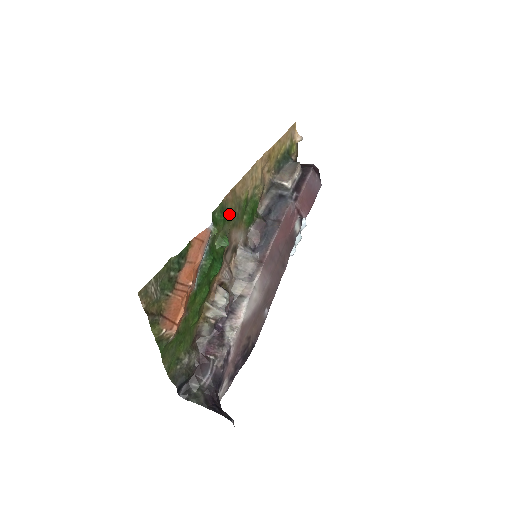
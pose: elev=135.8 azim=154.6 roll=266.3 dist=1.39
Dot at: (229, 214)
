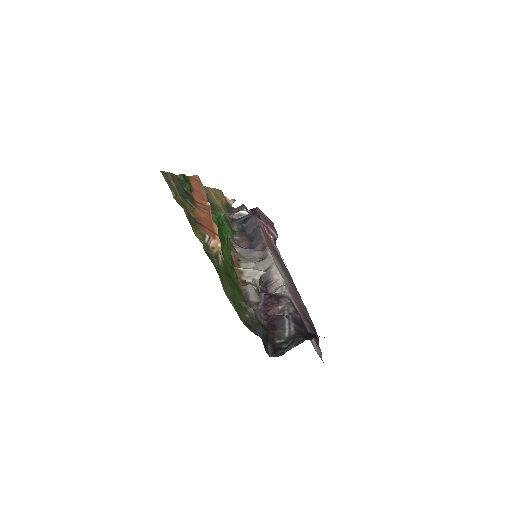
Dot at: (209, 201)
